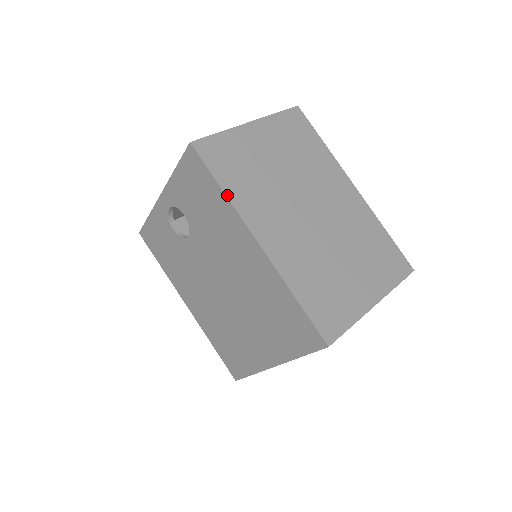
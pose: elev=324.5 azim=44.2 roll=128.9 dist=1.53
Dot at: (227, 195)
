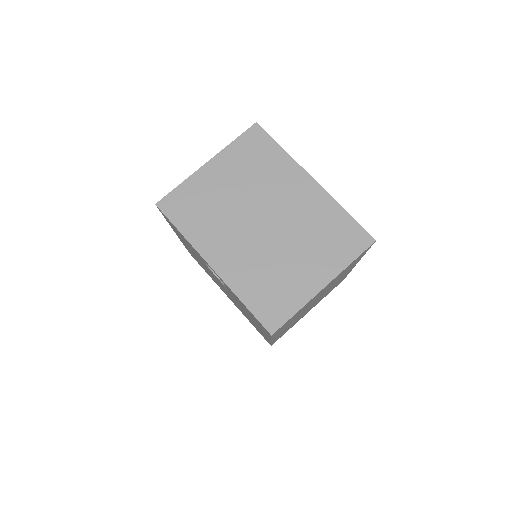
Dot at: occluded
